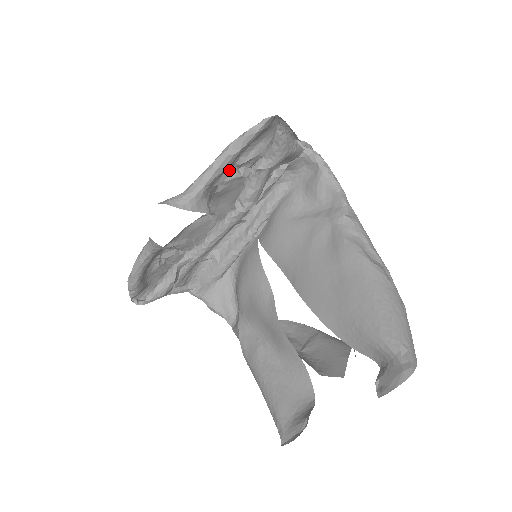
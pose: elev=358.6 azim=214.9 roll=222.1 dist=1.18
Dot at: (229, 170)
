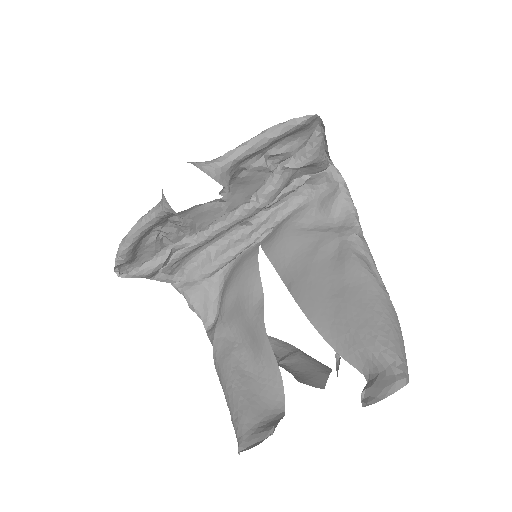
Dot at: (259, 156)
